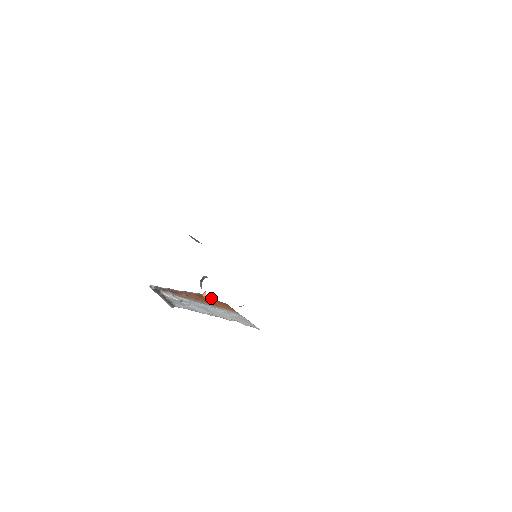
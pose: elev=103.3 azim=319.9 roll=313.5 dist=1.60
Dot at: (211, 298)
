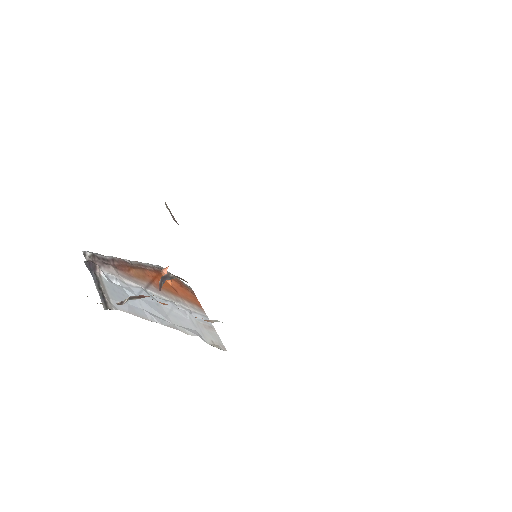
Dot at: occluded
